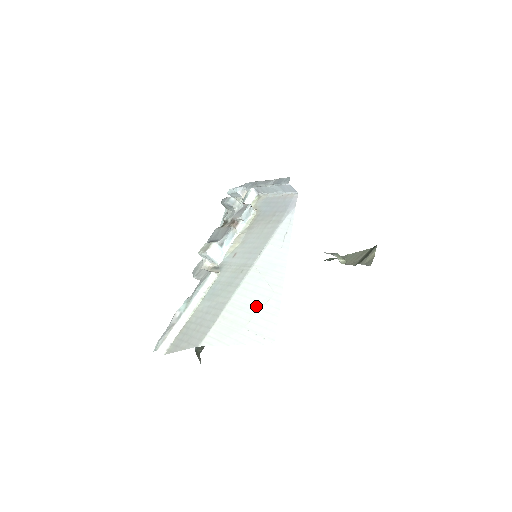
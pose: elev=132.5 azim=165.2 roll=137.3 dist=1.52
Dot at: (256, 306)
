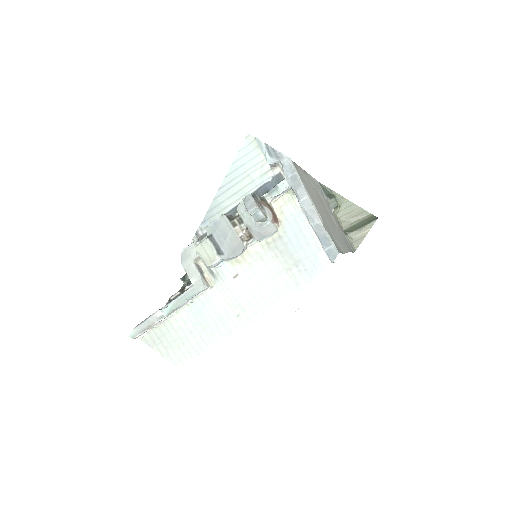
Dot at: (240, 366)
